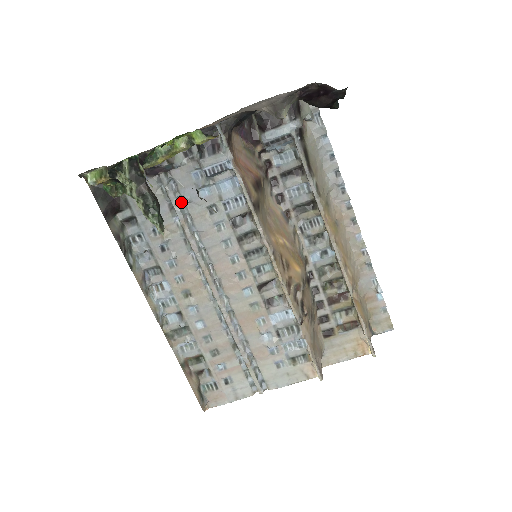
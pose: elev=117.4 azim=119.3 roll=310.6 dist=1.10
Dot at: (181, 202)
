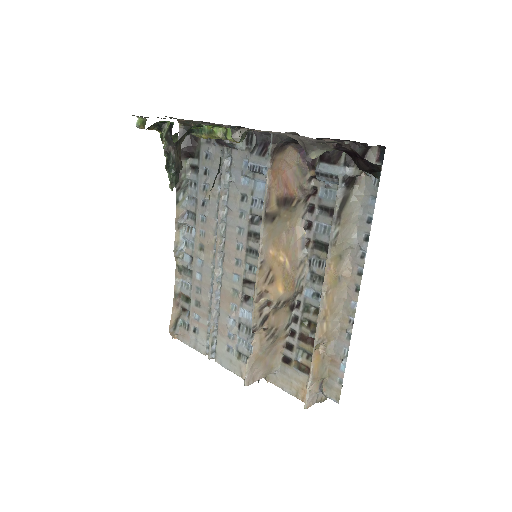
Dot at: (229, 177)
